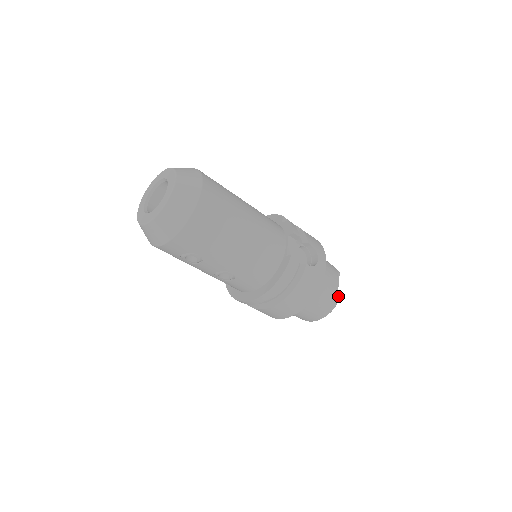
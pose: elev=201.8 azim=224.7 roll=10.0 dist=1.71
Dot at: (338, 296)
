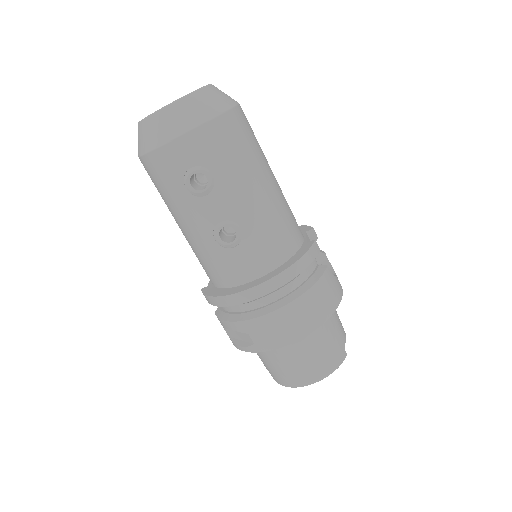
Dot at: (345, 351)
